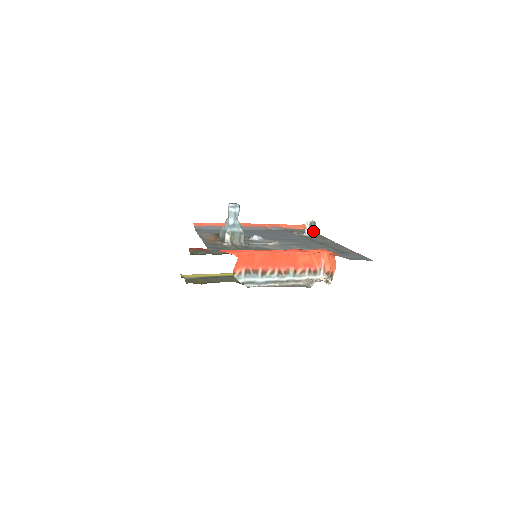
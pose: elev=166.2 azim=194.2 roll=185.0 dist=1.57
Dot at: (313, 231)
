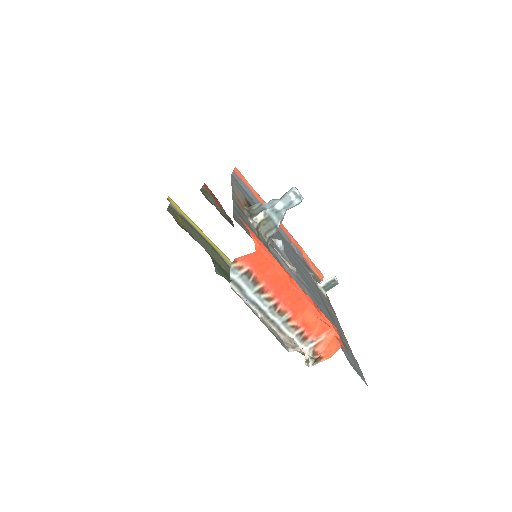
Dot at: (327, 289)
